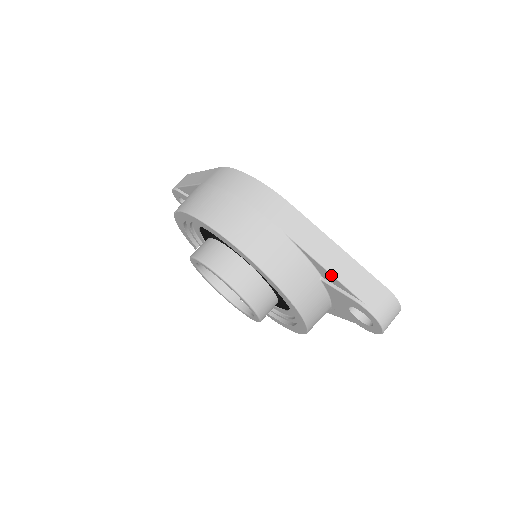
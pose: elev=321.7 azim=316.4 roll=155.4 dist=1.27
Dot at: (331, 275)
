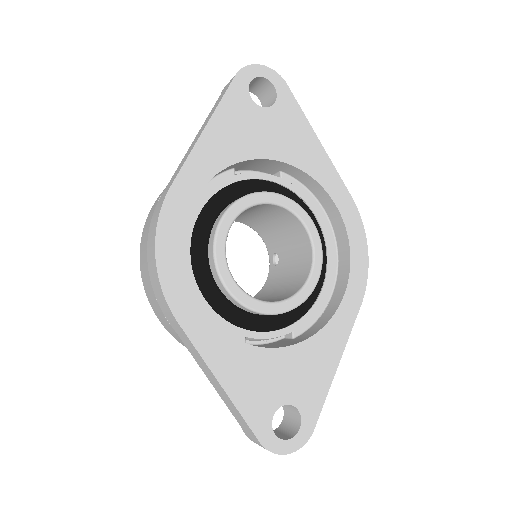
Dot at: (218, 391)
